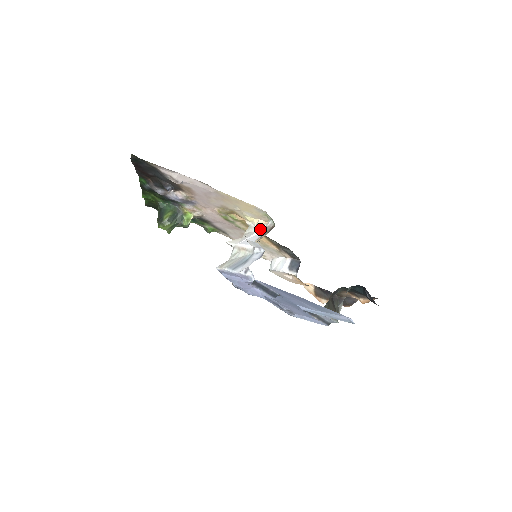
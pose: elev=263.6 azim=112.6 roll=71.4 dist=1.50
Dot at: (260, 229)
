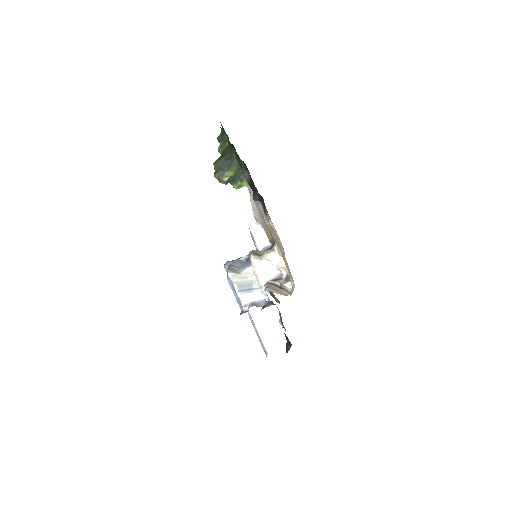
Dot at: (279, 268)
